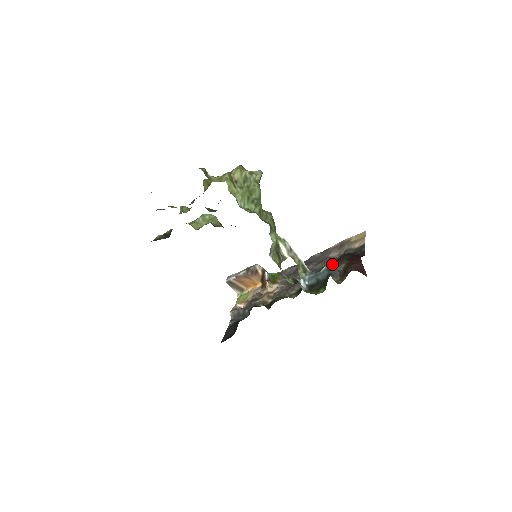
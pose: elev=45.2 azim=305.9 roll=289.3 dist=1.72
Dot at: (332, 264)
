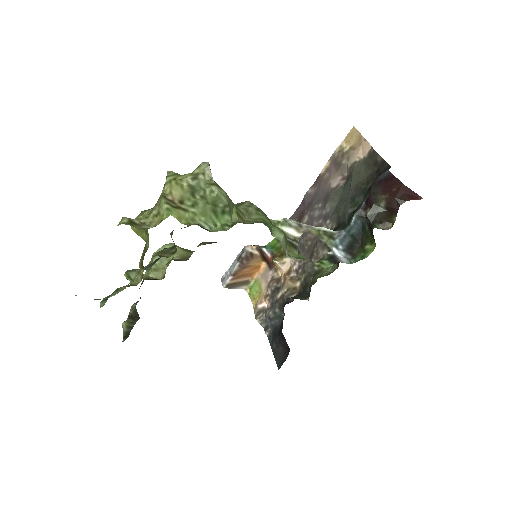
Dot at: (361, 207)
